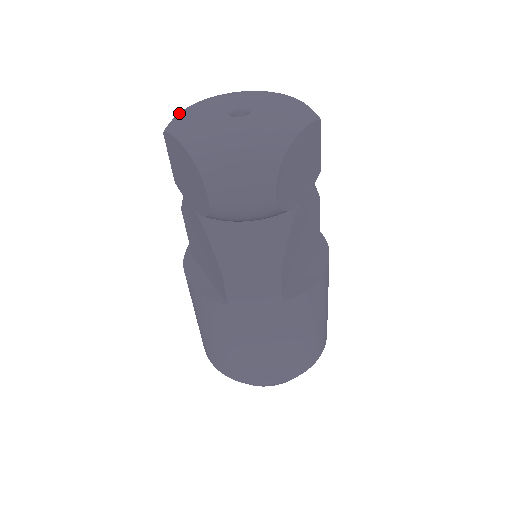
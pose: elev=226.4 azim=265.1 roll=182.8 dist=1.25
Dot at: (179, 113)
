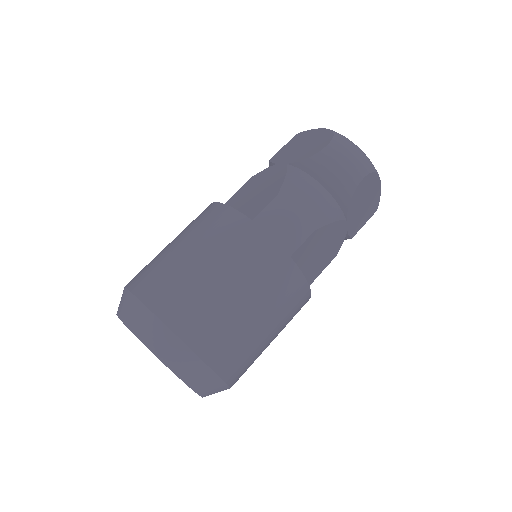
Dot at: occluded
